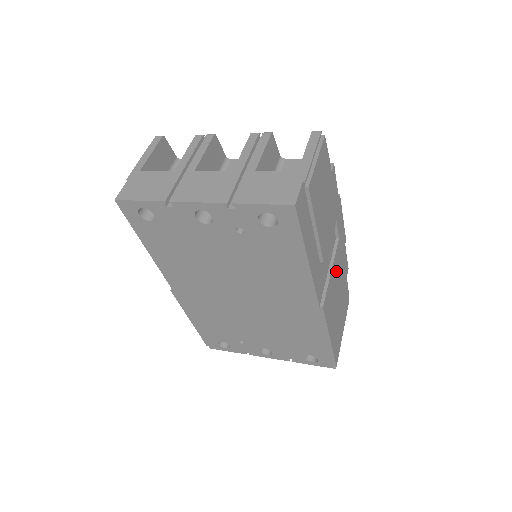
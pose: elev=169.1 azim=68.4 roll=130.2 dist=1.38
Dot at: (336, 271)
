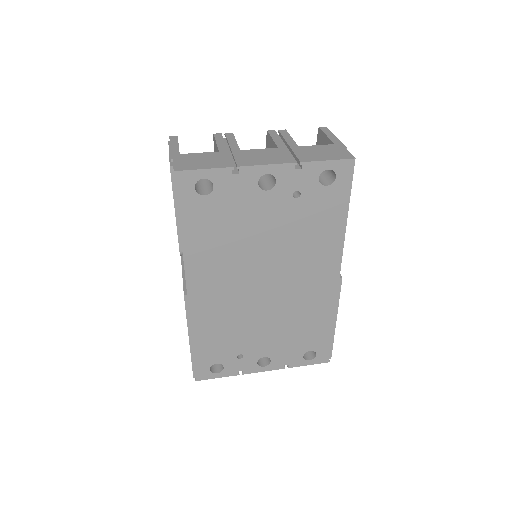
Dot at: occluded
